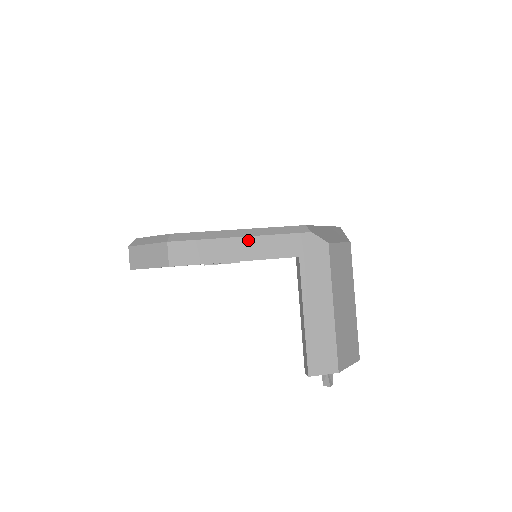
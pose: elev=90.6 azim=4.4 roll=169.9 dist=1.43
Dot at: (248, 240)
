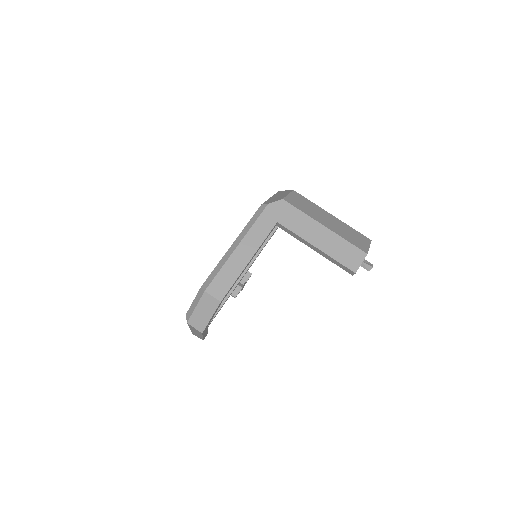
Dot at: (243, 243)
